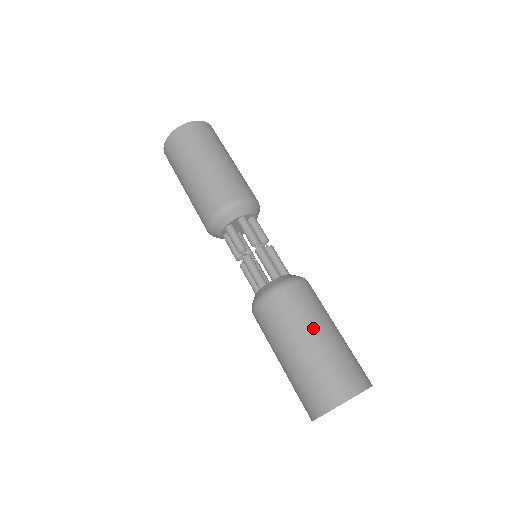
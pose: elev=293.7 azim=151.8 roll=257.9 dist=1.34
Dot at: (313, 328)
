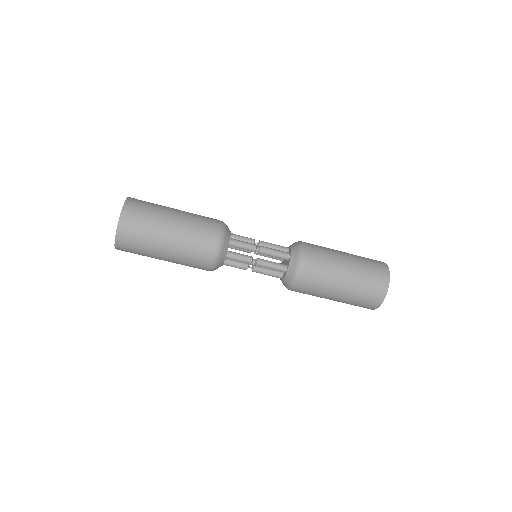
Dot at: (340, 262)
